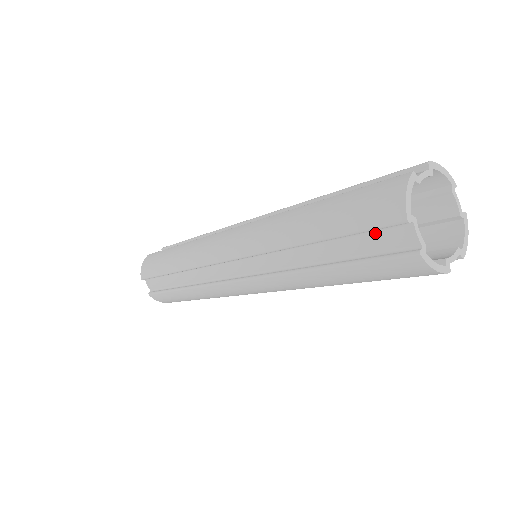
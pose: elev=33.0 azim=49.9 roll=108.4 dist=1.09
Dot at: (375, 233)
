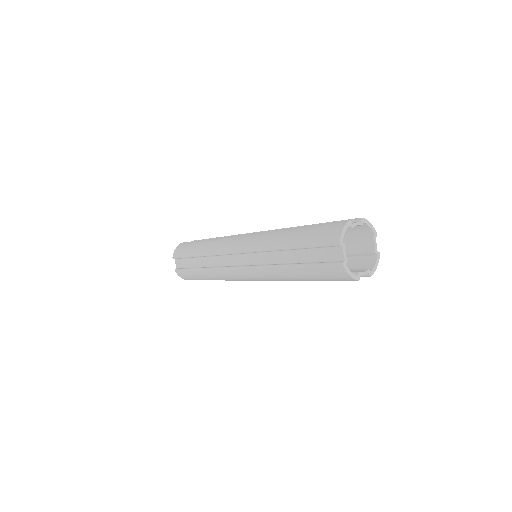
Dot at: (324, 249)
